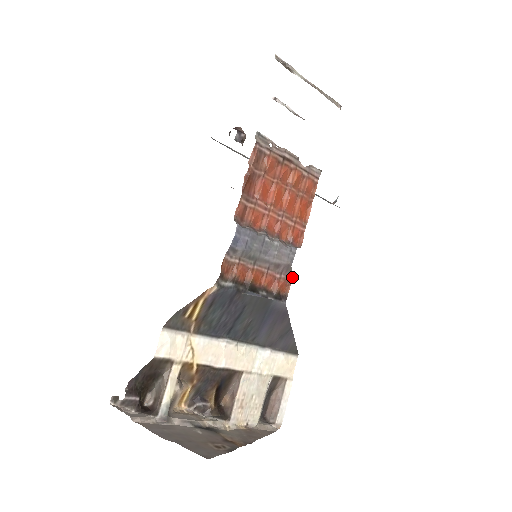
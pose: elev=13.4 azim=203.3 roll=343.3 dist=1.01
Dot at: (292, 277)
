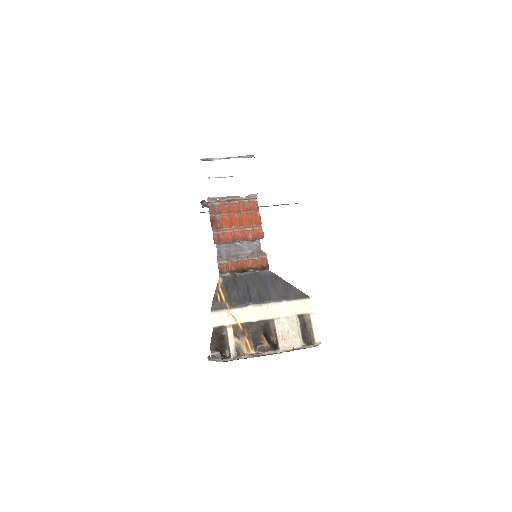
Dot at: (266, 255)
